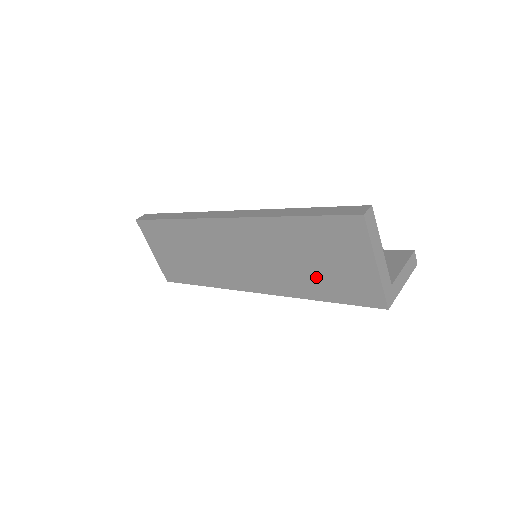
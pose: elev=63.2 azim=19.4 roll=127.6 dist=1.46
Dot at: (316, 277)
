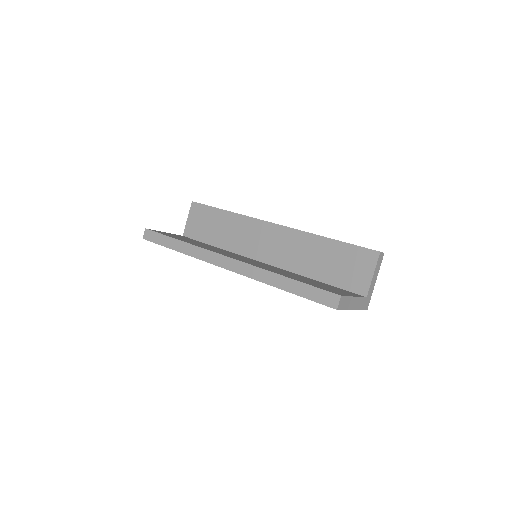
Dot at: occluded
